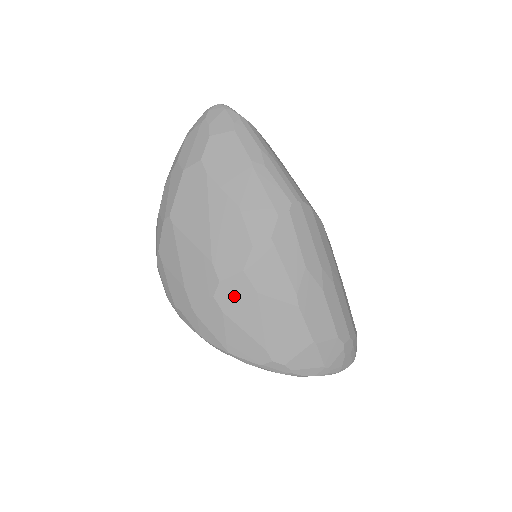
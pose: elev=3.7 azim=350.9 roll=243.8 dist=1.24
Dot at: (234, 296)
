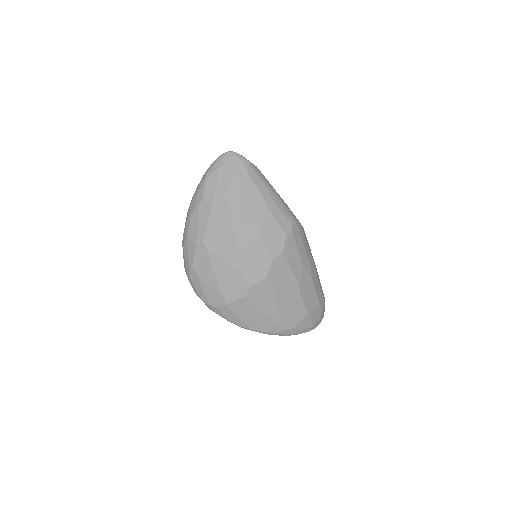
Dot at: (260, 294)
